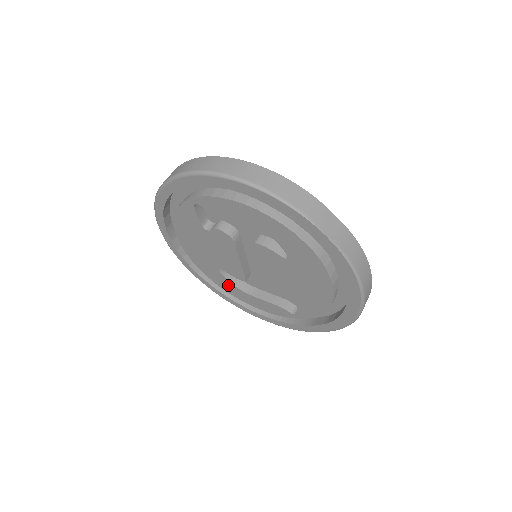
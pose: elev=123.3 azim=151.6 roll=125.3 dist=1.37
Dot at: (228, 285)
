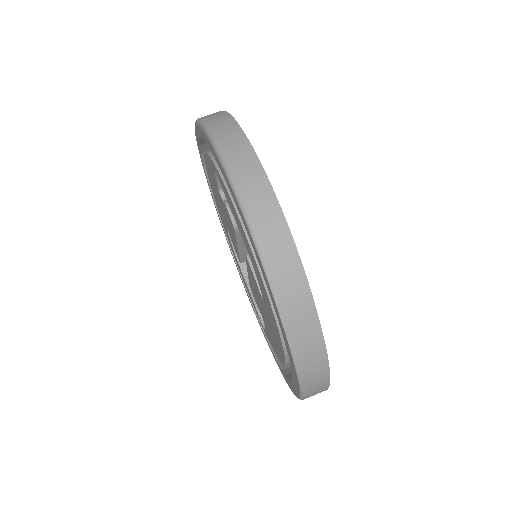
Dot at: occluded
